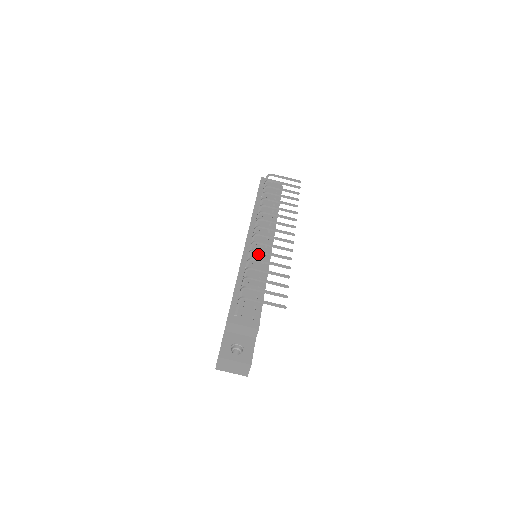
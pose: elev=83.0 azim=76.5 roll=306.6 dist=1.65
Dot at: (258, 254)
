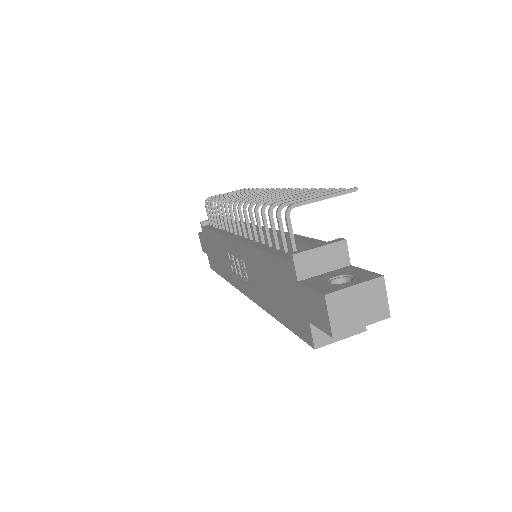
Dot at: occluded
